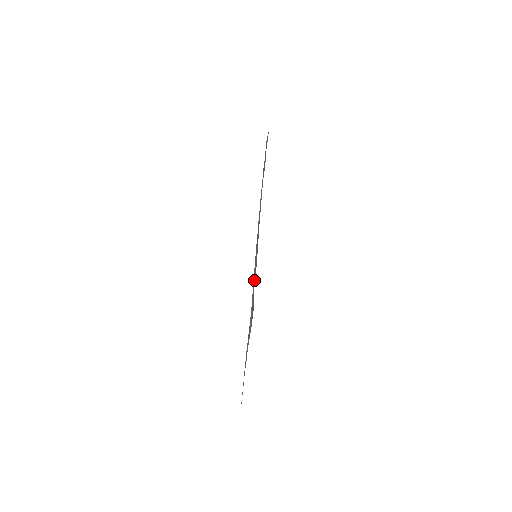
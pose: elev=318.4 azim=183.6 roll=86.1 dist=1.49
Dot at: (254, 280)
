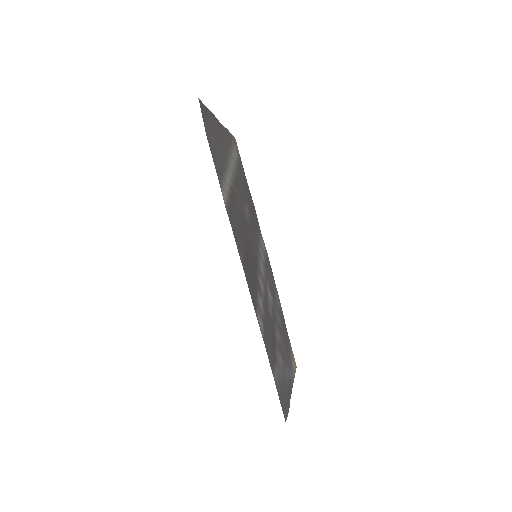
Dot at: (272, 343)
